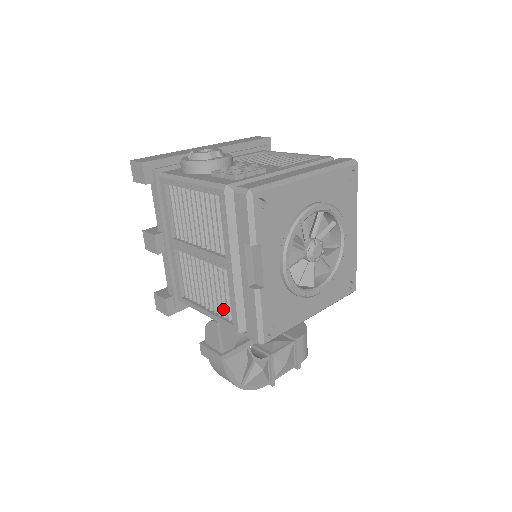
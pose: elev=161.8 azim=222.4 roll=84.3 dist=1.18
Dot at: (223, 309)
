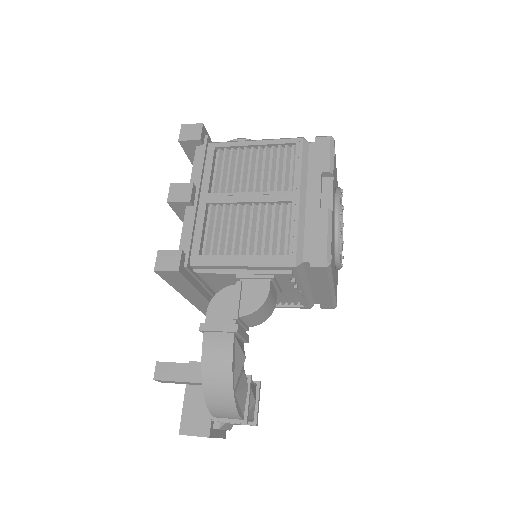
Dot at: (272, 246)
